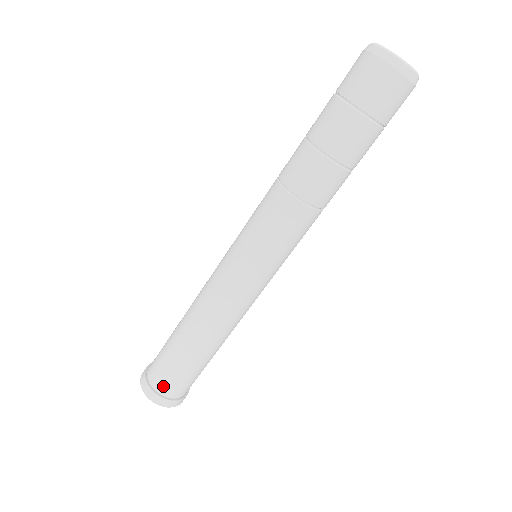
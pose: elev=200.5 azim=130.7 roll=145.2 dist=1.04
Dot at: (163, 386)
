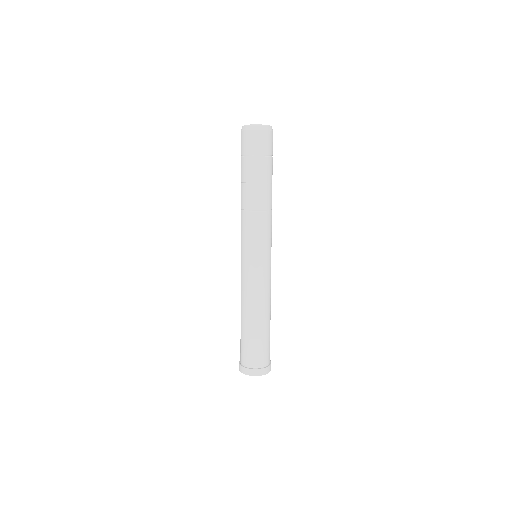
Dot at: (245, 360)
